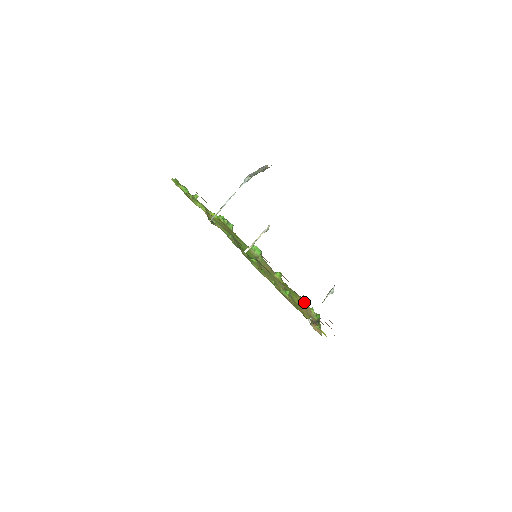
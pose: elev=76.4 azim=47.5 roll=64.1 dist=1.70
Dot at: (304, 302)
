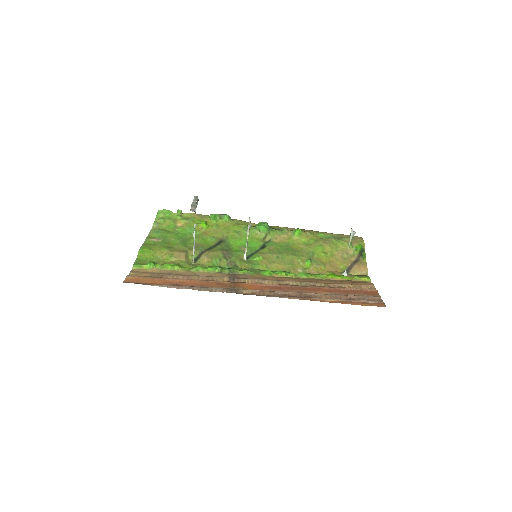
Dot at: (337, 244)
